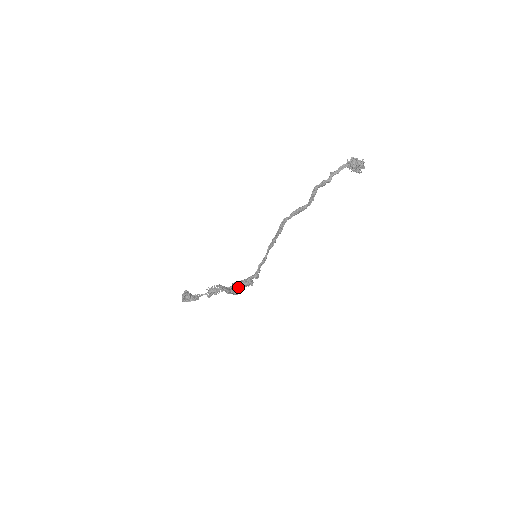
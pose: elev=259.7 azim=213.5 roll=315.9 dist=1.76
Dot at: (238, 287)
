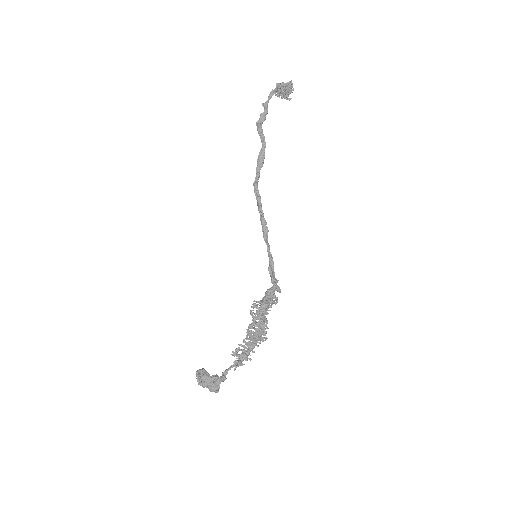
Dot at: (259, 312)
